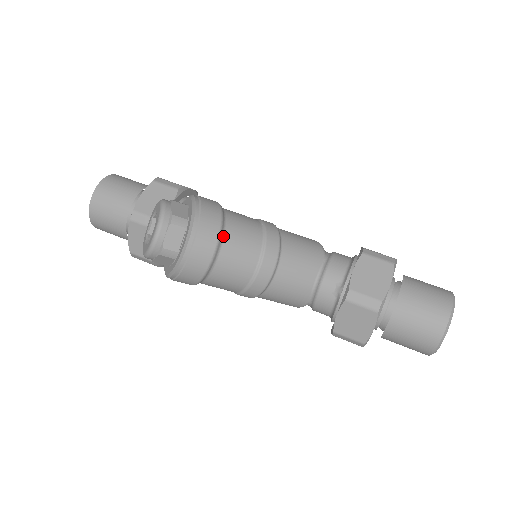
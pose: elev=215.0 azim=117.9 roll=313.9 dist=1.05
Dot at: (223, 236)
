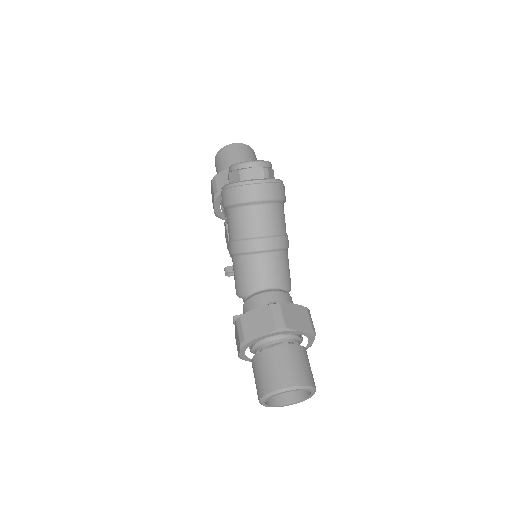
Dot at: (271, 204)
